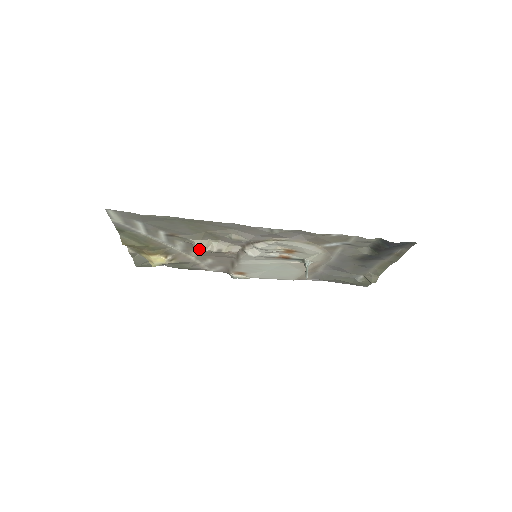
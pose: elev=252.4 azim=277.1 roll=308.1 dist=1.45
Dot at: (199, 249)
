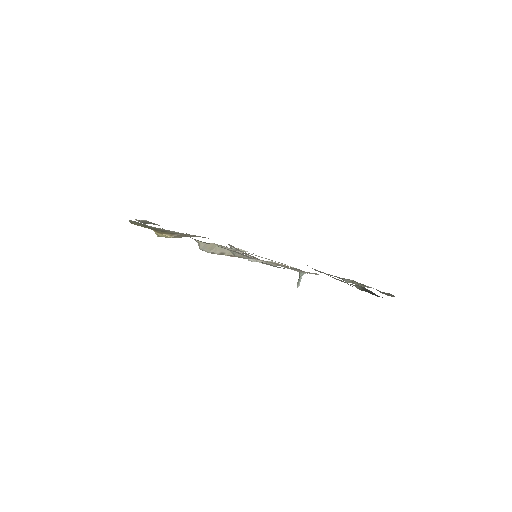
Dot at: (203, 250)
